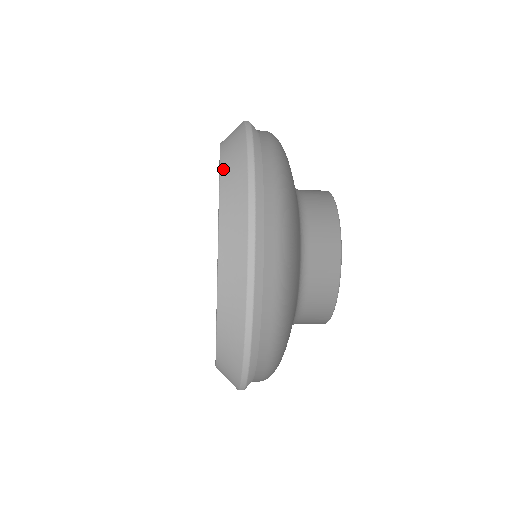
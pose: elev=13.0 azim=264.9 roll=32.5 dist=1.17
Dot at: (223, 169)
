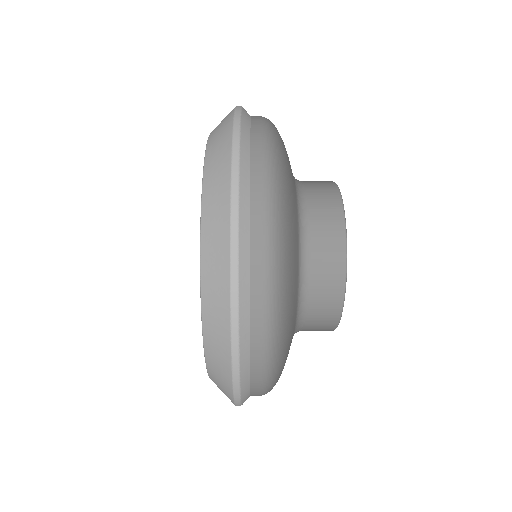
Dot at: (205, 325)
